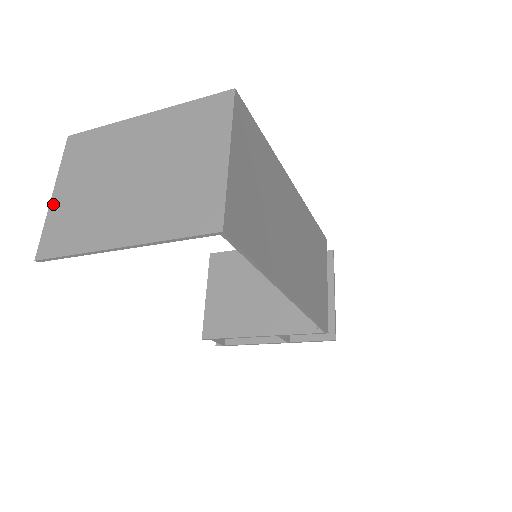
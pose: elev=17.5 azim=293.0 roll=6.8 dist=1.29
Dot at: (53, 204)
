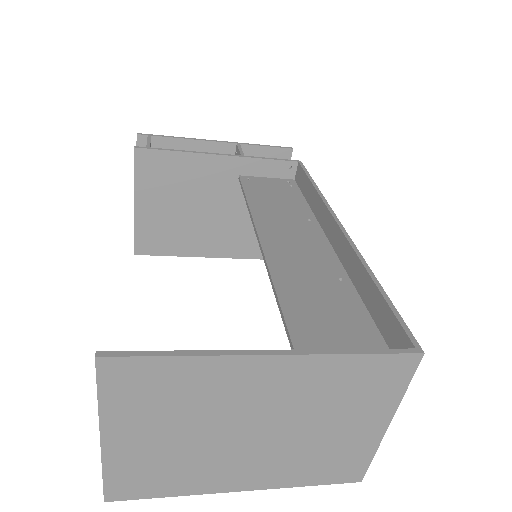
Dot at: (109, 452)
